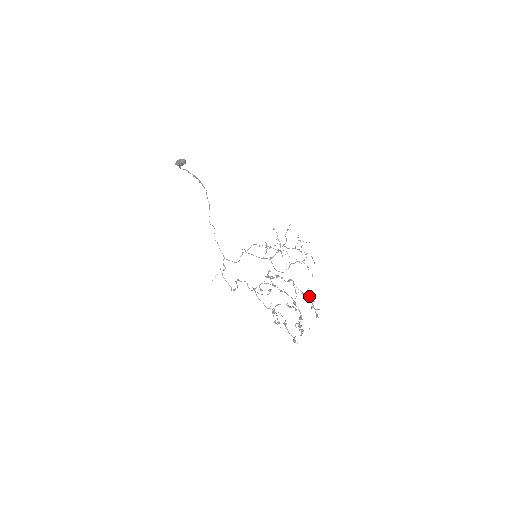
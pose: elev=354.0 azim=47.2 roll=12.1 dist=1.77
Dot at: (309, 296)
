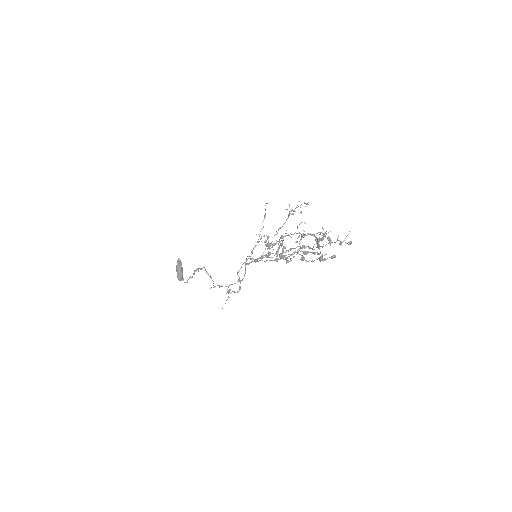
Dot at: (331, 240)
